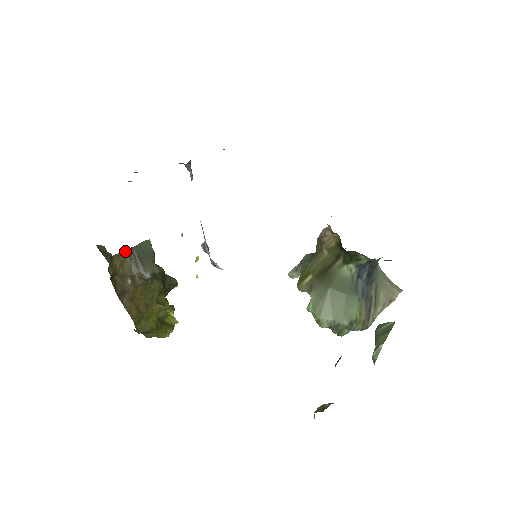
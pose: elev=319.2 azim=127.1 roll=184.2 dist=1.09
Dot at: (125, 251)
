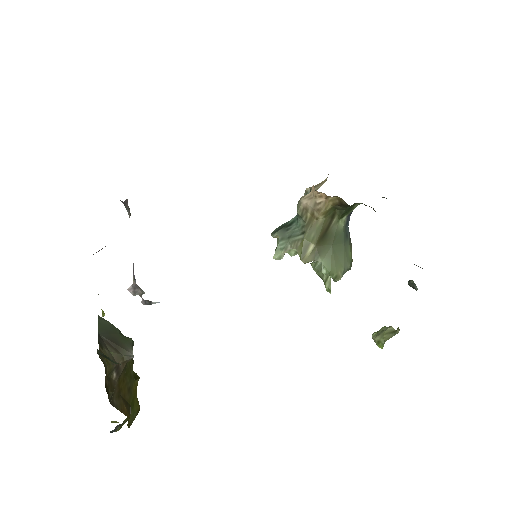
Dot at: (99, 343)
